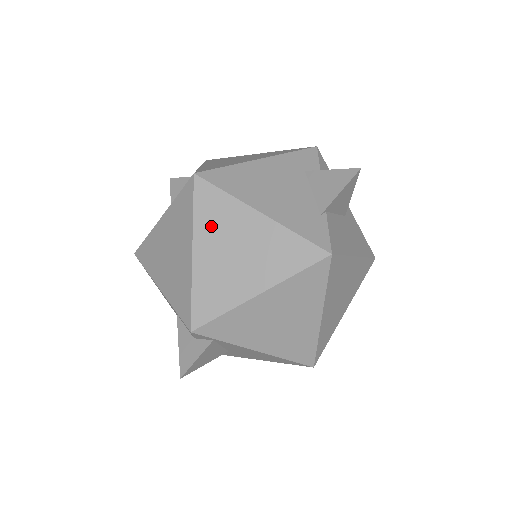
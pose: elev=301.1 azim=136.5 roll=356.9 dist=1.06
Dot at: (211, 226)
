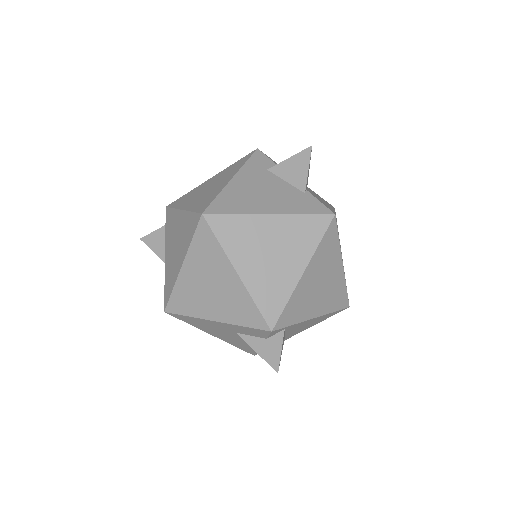
Dot at: (239, 245)
